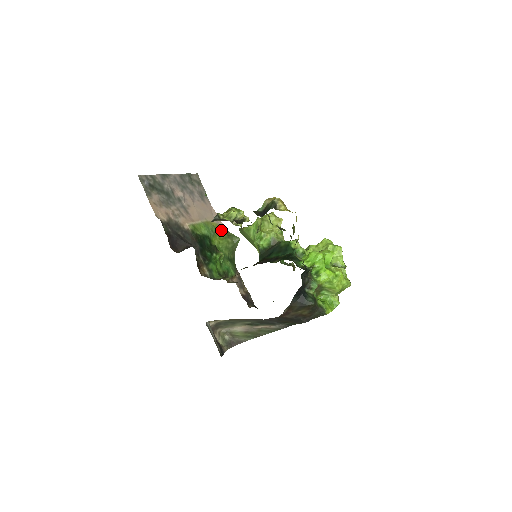
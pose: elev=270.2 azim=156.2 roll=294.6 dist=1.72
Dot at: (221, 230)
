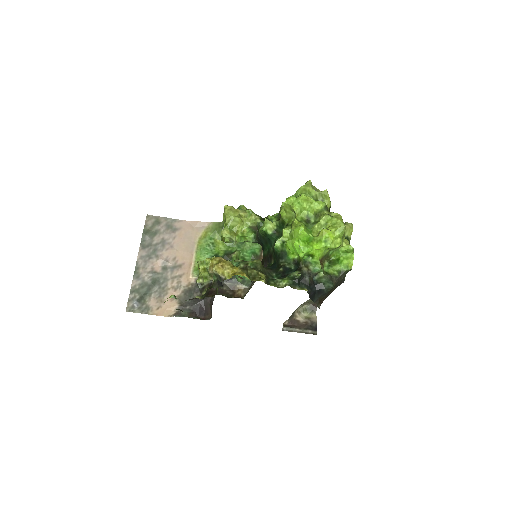
Dot at: (213, 231)
